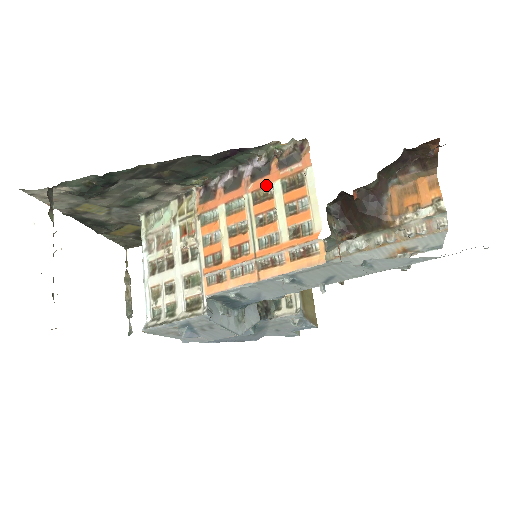
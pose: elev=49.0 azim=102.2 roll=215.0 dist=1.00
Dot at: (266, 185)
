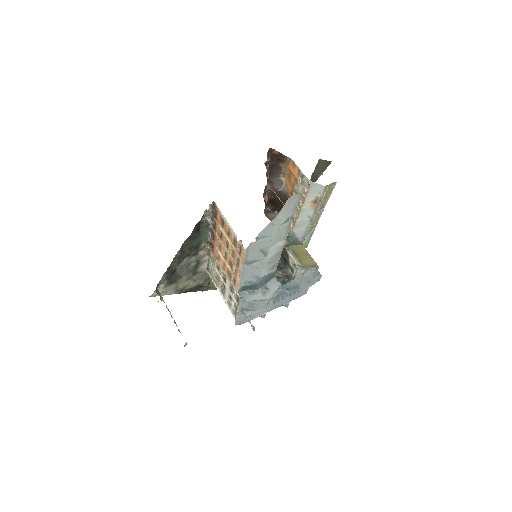
Dot at: (219, 229)
